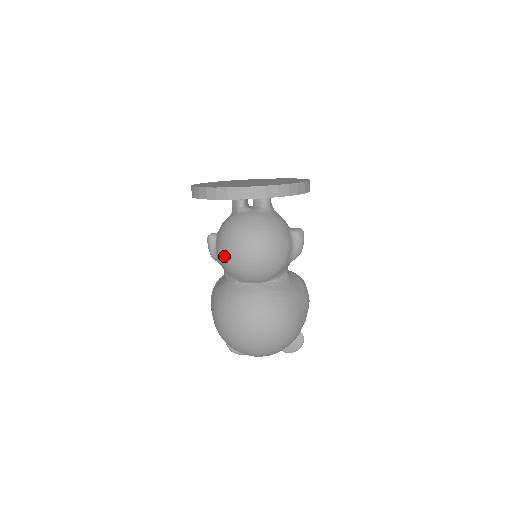
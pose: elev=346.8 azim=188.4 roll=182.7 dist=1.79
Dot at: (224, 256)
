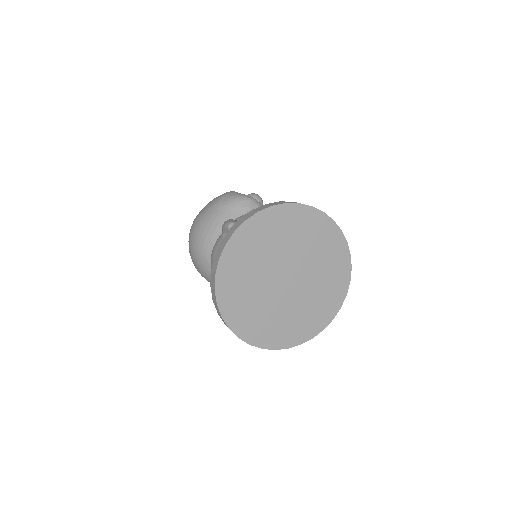
Dot at: (213, 254)
